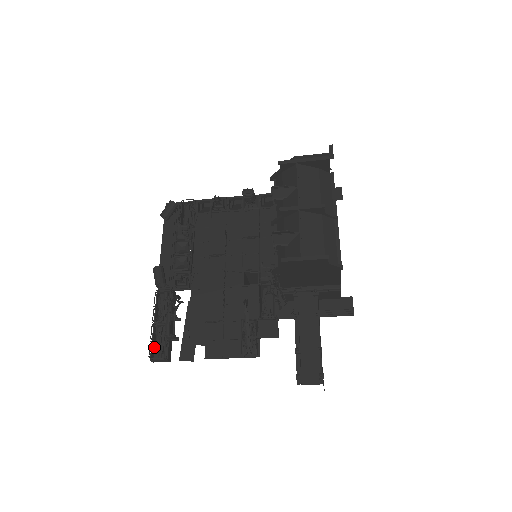
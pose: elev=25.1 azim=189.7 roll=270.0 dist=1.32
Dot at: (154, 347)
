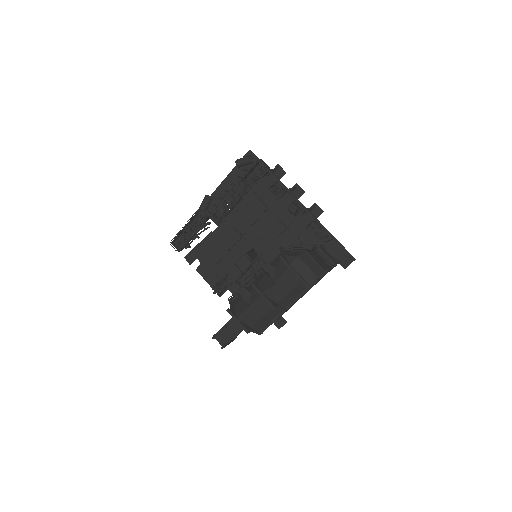
Dot at: (179, 236)
